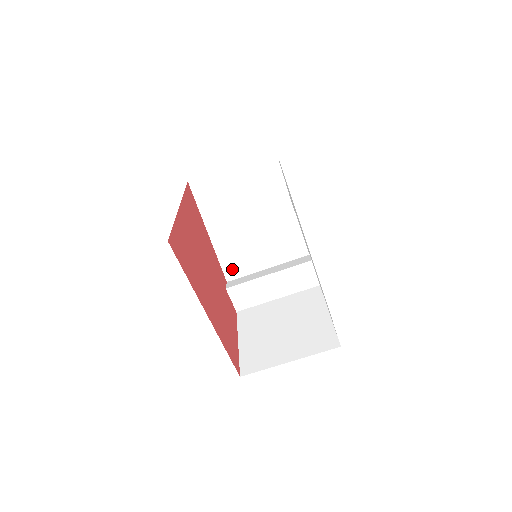
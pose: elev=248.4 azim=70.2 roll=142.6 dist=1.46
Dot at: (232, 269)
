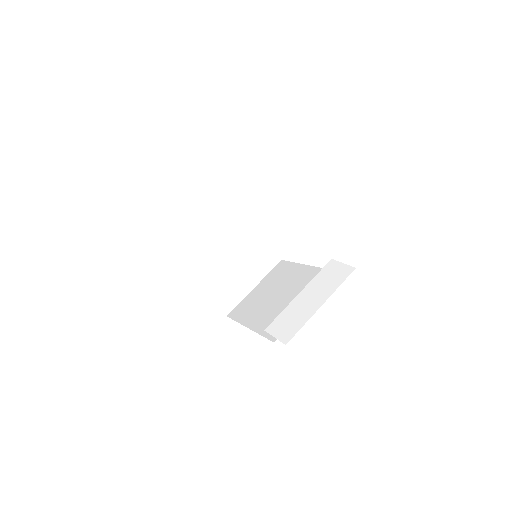
Dot at: occluded
